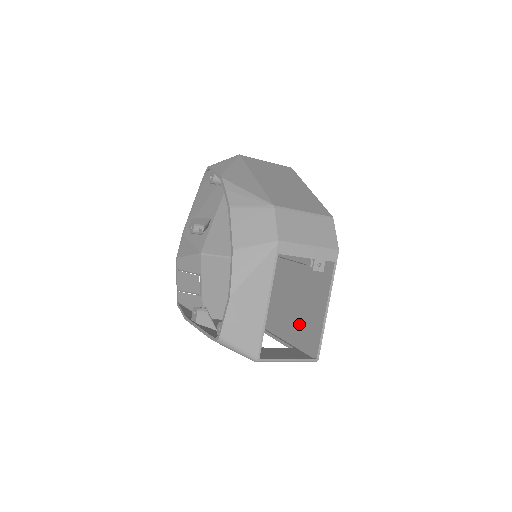
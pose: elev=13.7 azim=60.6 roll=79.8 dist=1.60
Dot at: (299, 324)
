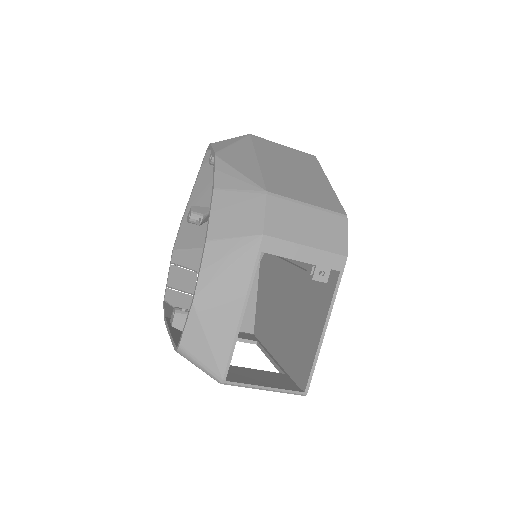
Dot at: (294, 345)
